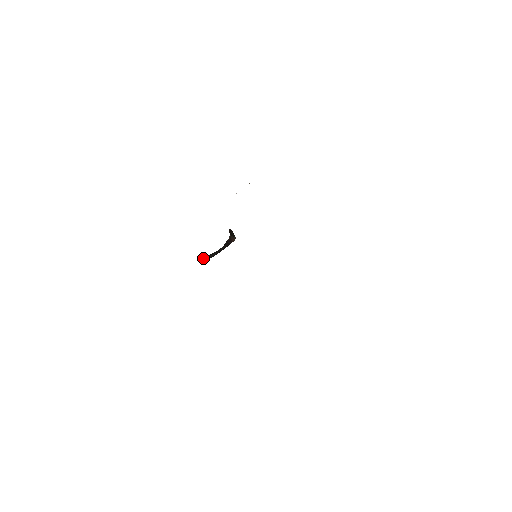
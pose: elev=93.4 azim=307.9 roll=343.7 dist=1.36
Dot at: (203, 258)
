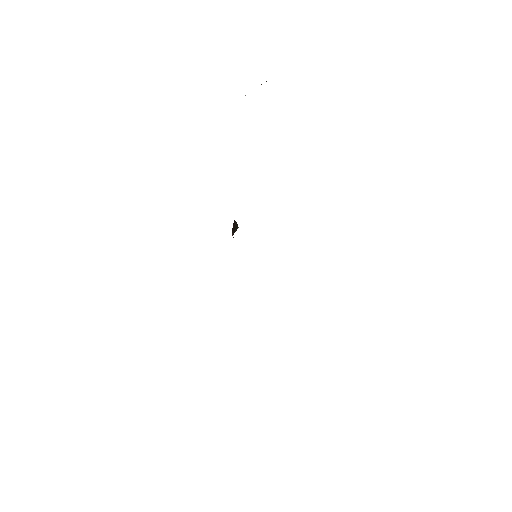
Dot at: occluded
